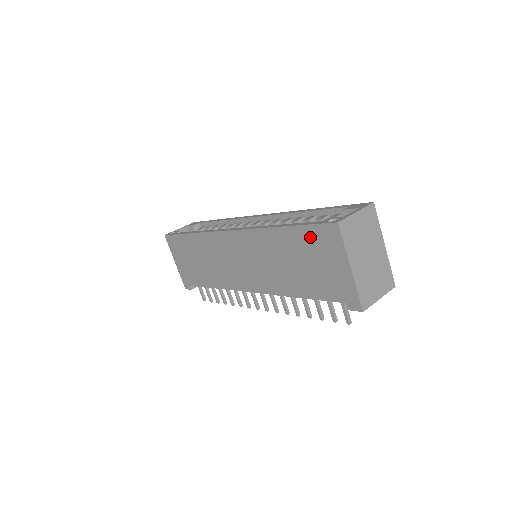
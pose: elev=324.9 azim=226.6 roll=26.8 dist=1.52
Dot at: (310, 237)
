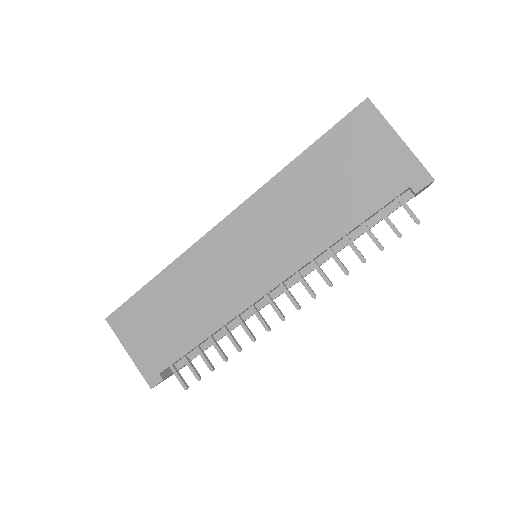
Dot at: (339, 140)
